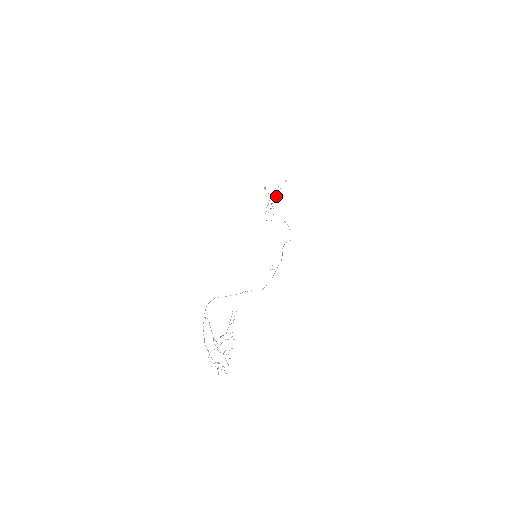
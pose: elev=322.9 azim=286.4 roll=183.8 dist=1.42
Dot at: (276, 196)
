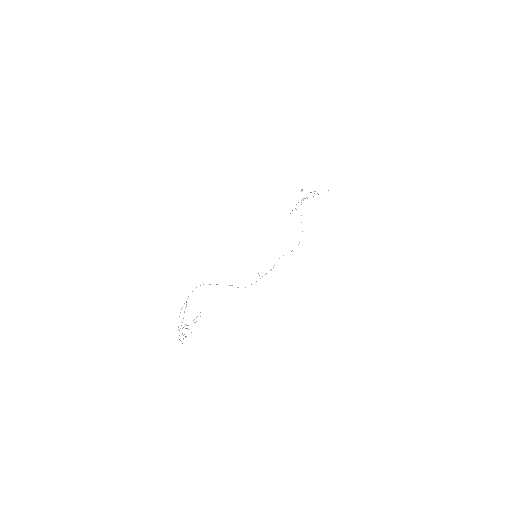
Dot at: (314, 193)
